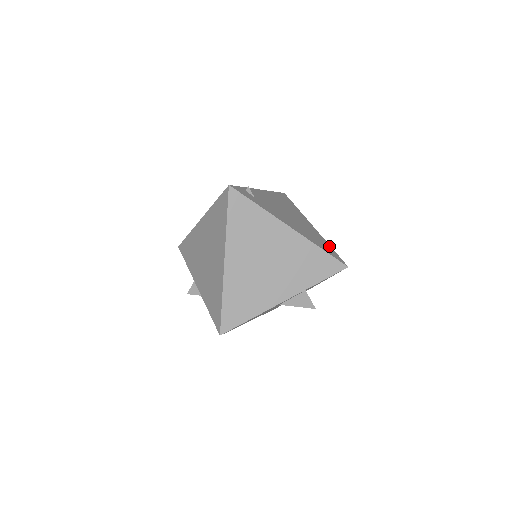
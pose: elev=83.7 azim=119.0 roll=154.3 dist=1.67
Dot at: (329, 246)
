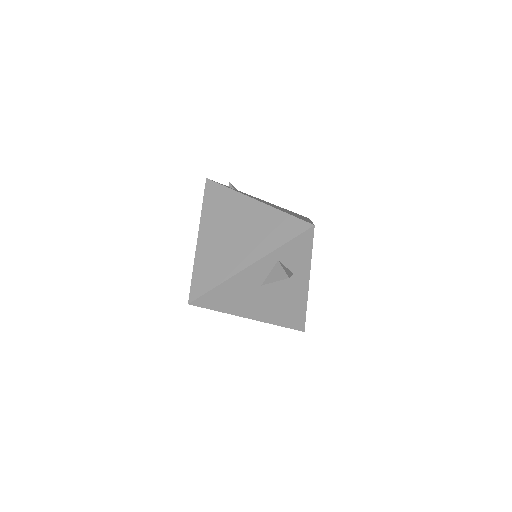
Dot at: occluded
